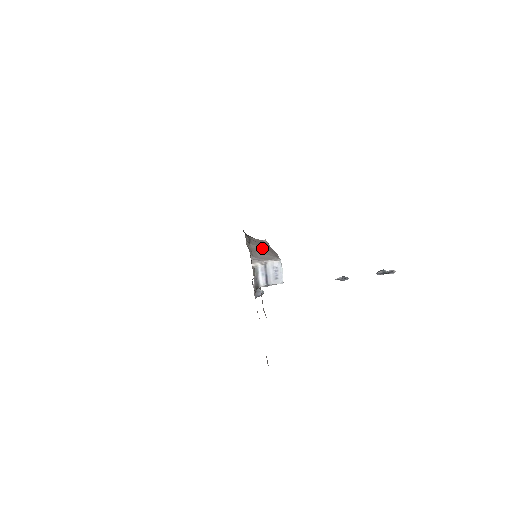
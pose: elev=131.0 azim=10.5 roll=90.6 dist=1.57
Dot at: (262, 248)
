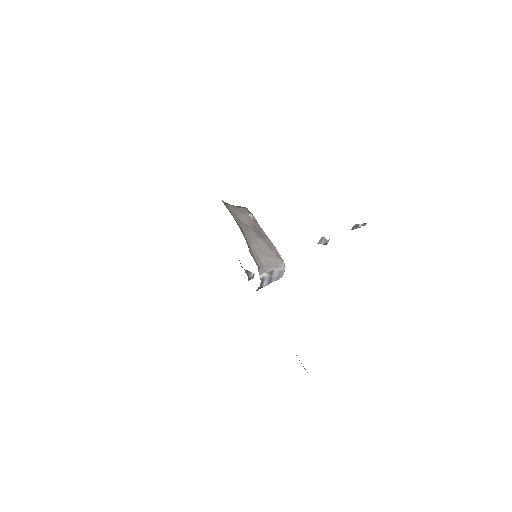
Dot at: (259, 242)
